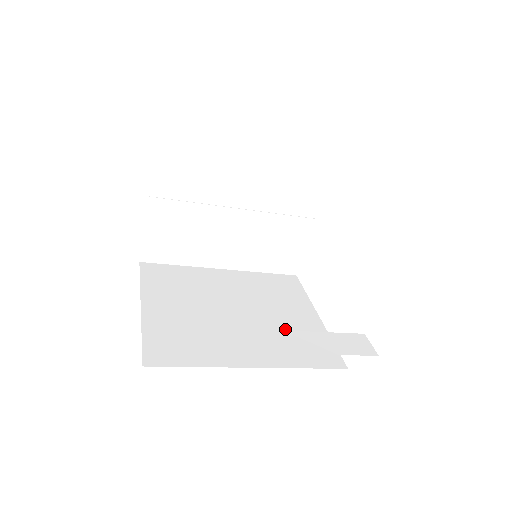
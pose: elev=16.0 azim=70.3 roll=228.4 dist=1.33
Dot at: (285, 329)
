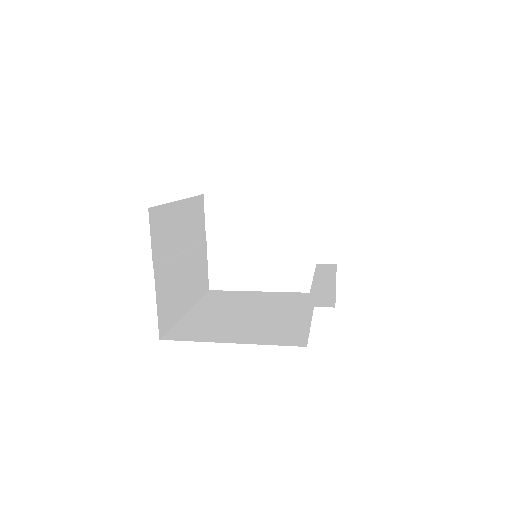
Dot at: (274, 302)
